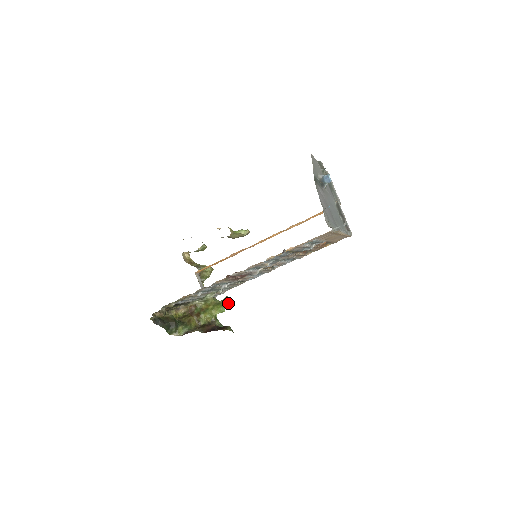
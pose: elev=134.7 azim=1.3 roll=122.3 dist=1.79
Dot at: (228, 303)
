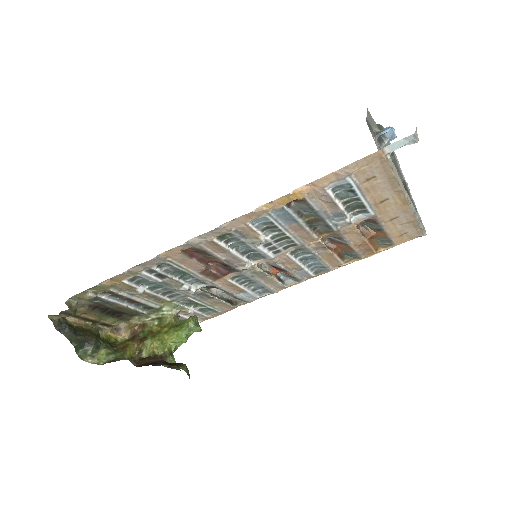
Dot at: (193, 324)
